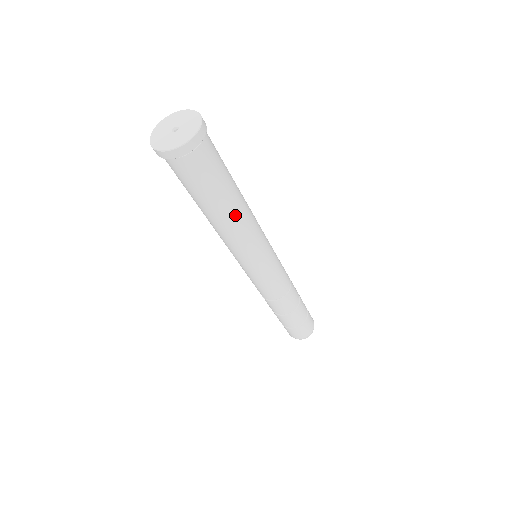
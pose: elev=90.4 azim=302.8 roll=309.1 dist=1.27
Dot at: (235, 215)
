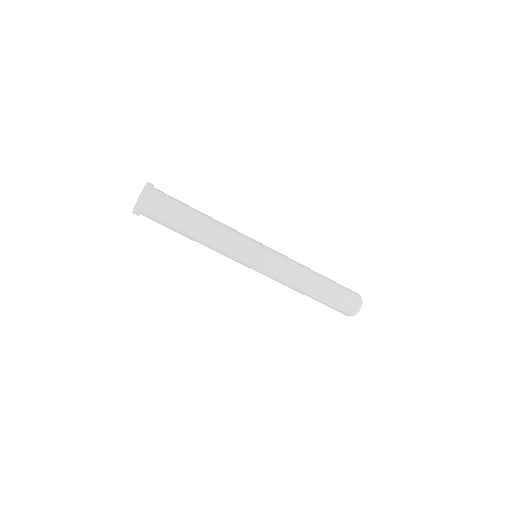
Dot at: (209, 221)
